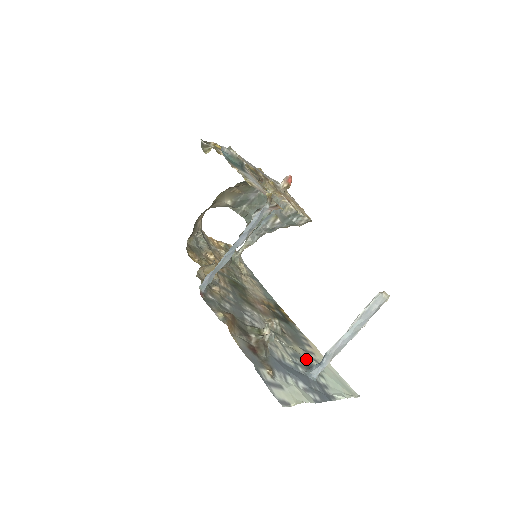
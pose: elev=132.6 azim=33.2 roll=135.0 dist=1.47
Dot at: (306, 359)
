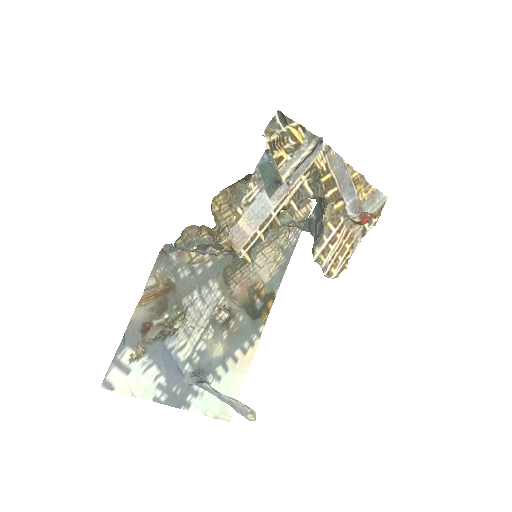
Dot at: (214, 362)
